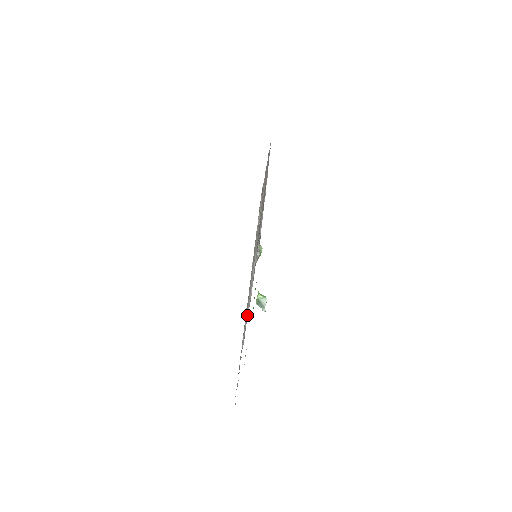
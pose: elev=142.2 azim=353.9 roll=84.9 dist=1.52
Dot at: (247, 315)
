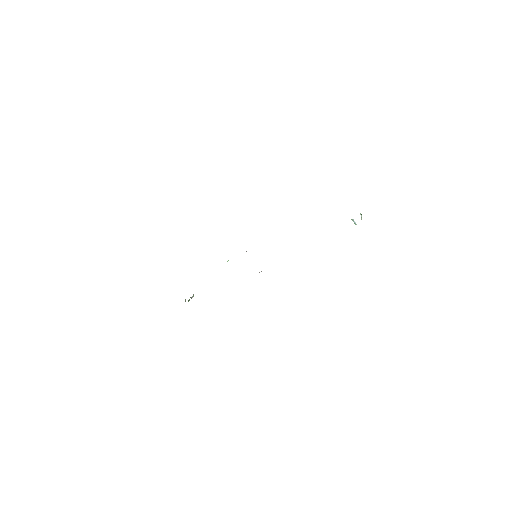
Dot at: occluded
